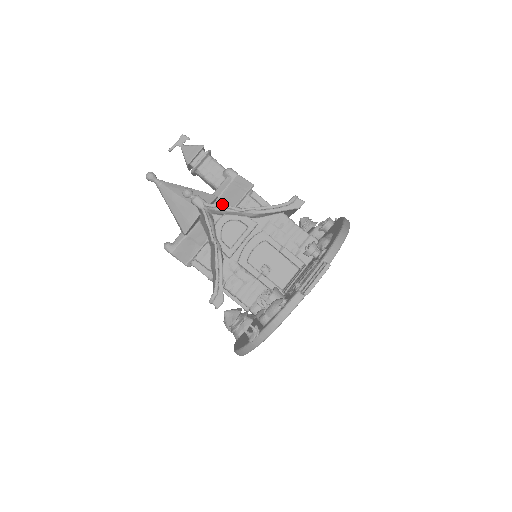
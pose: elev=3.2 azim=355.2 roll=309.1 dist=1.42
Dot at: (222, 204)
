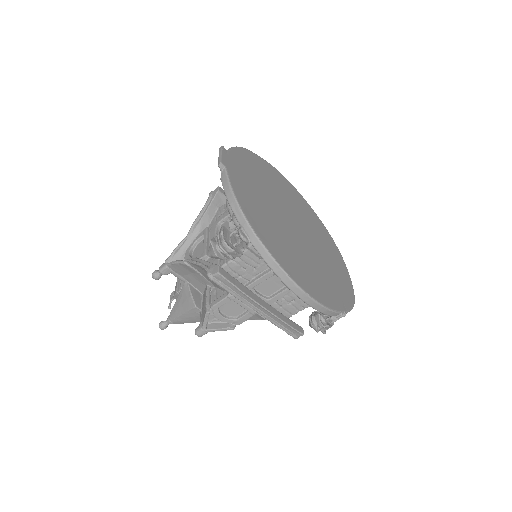
Dot at: occluded
